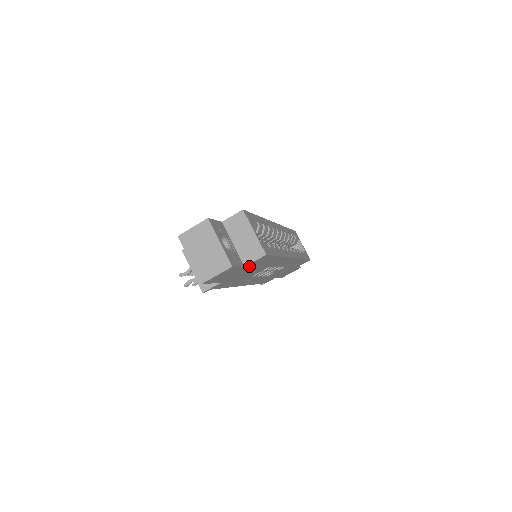
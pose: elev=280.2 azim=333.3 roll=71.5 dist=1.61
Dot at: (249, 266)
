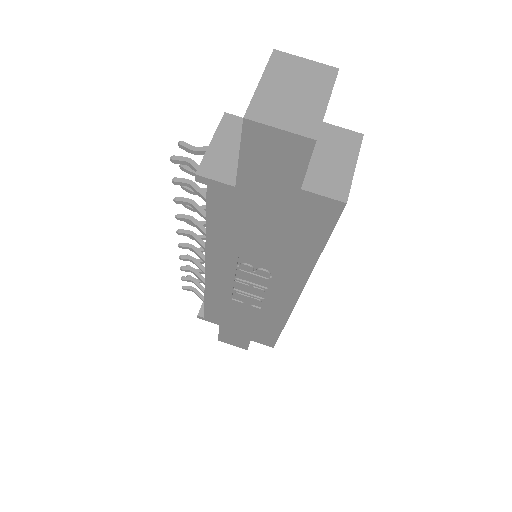
Dot at: (298, 203)
